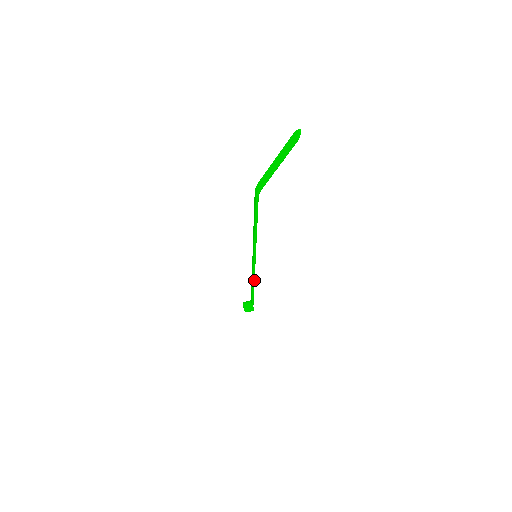
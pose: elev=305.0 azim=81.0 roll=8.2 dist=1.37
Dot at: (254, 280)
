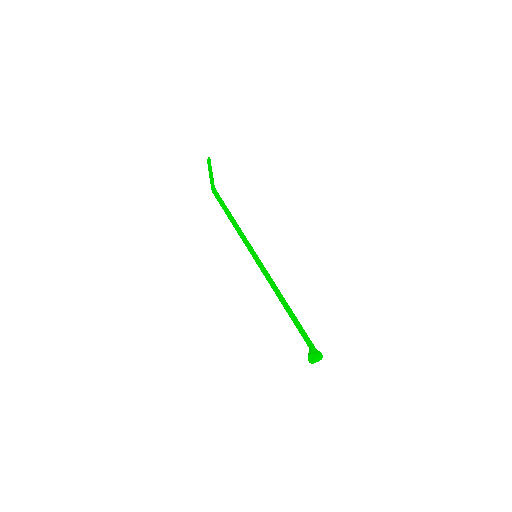
Dot at: (278, 290)
